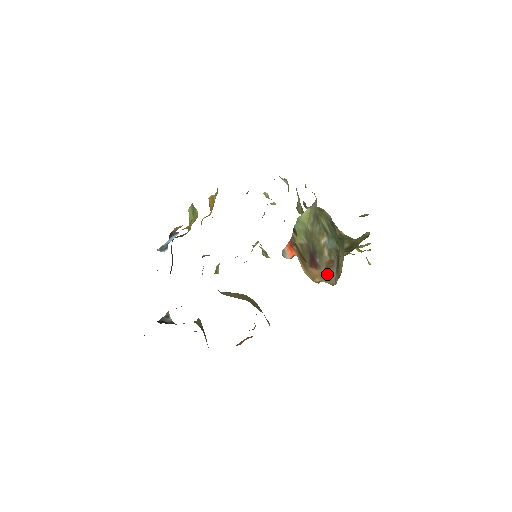
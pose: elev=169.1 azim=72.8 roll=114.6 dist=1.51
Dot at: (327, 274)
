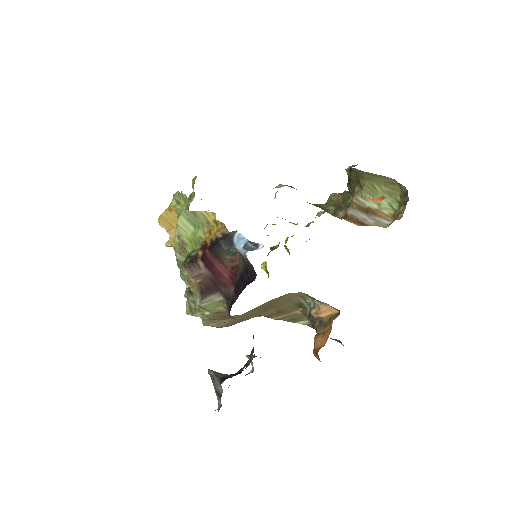
Dot at: (366, 225)
